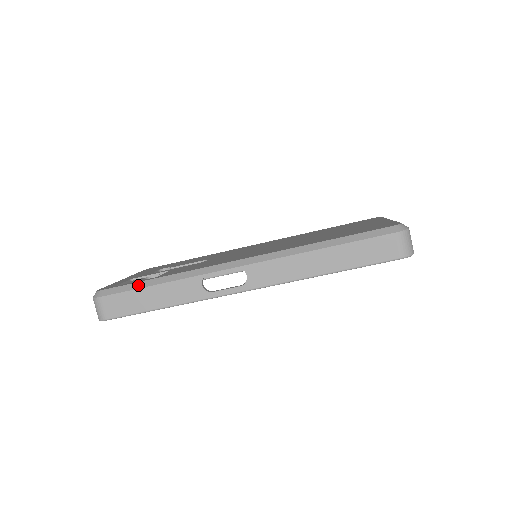
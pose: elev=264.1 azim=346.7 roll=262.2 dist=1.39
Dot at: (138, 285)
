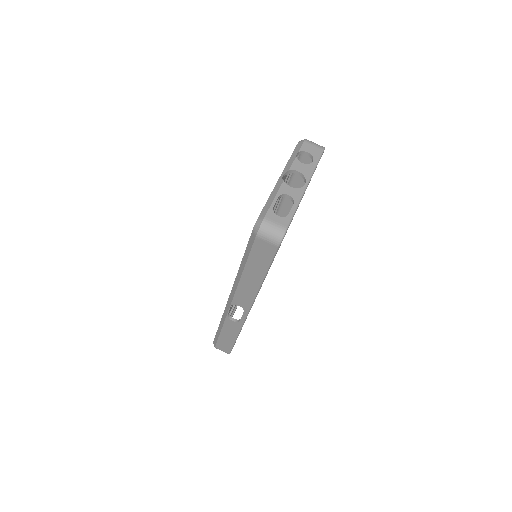
Dot at: (217, 334)
